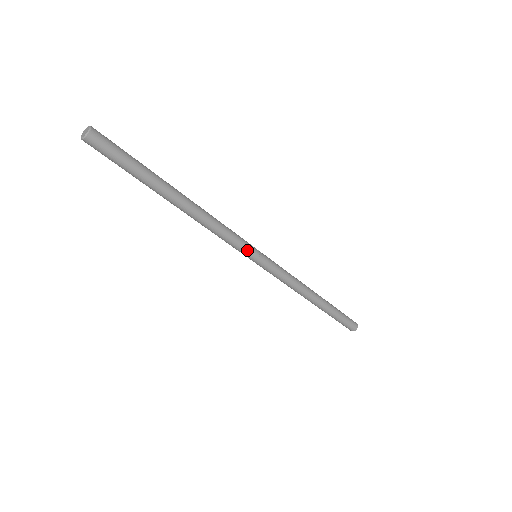
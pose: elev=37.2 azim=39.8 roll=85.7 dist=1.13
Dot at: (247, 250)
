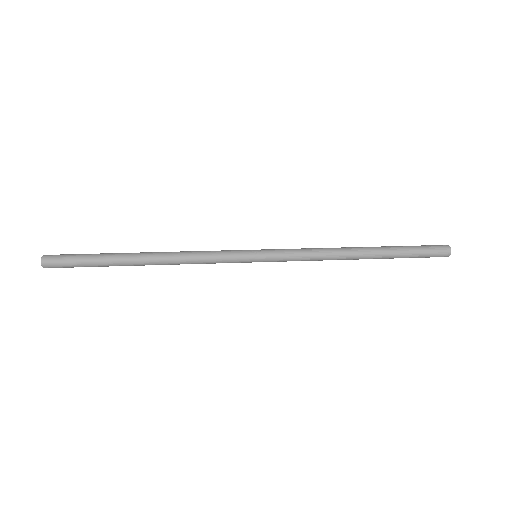
Dot at: (238, 261)
